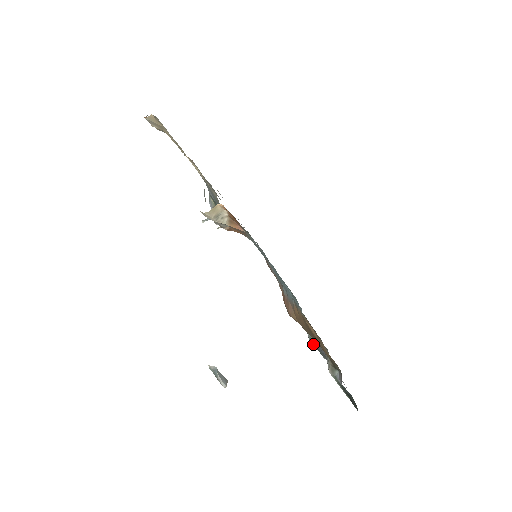
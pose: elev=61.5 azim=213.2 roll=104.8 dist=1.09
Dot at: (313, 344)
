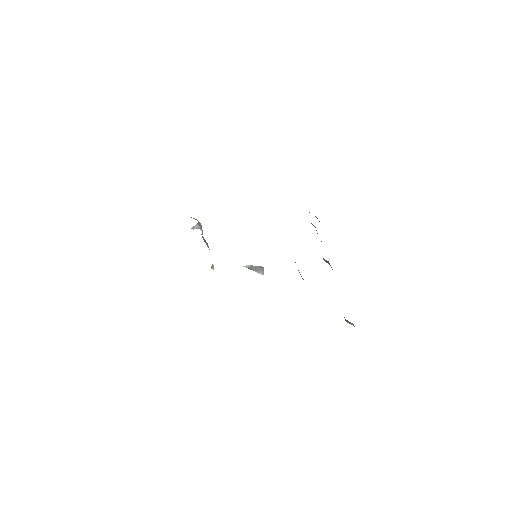
Dot at: occluded
